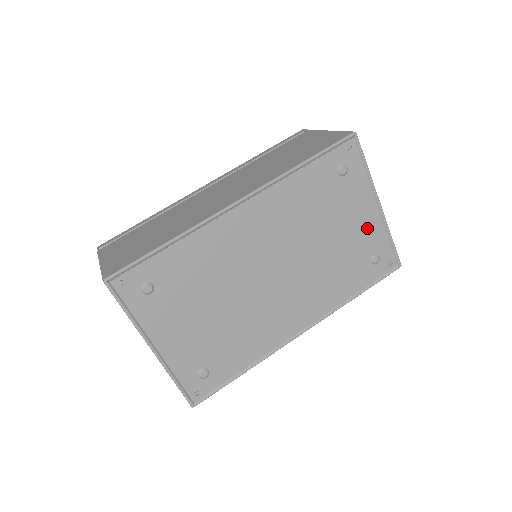
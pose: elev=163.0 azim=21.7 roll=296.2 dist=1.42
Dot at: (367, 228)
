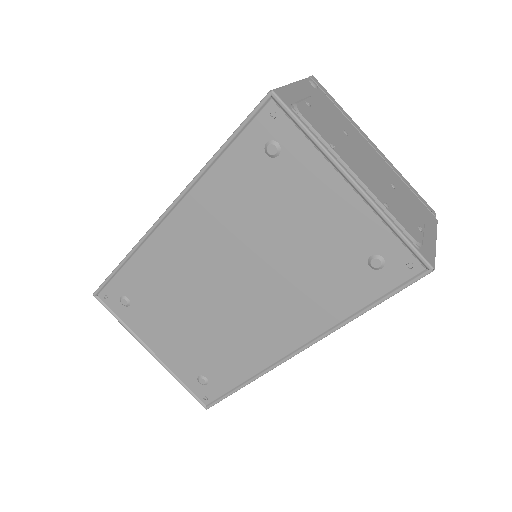
Dot at: (344, 220)
